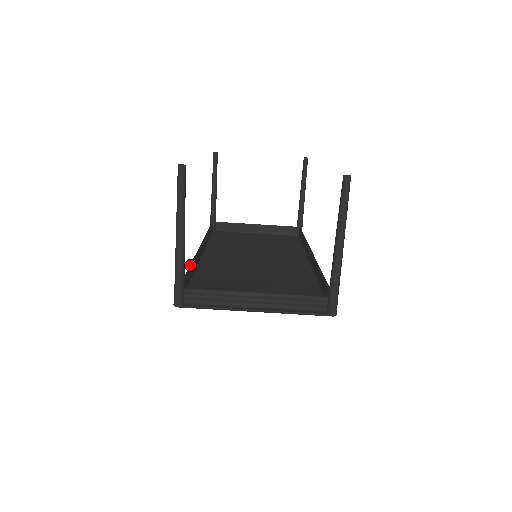
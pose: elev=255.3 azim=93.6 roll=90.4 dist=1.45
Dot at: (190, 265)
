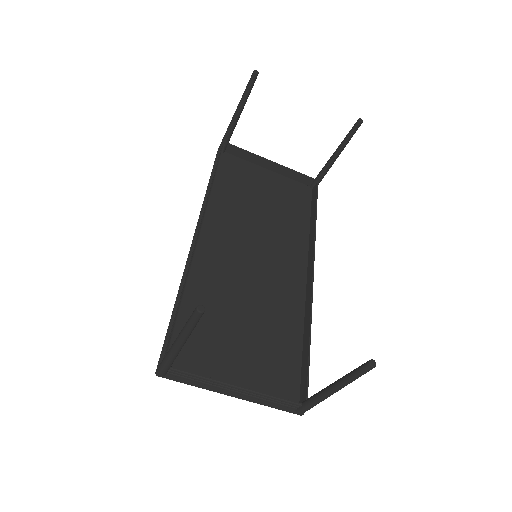
Dot at: (183, 297)
